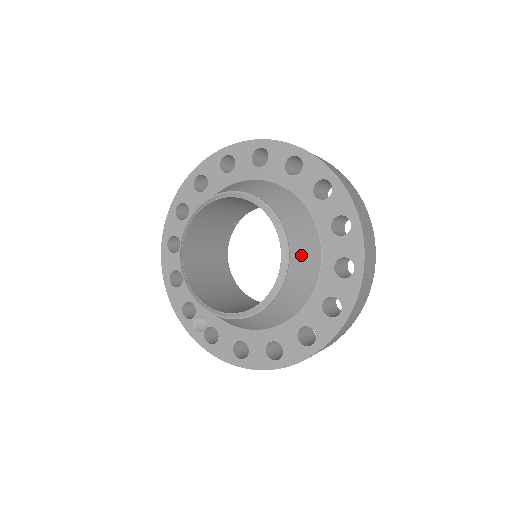
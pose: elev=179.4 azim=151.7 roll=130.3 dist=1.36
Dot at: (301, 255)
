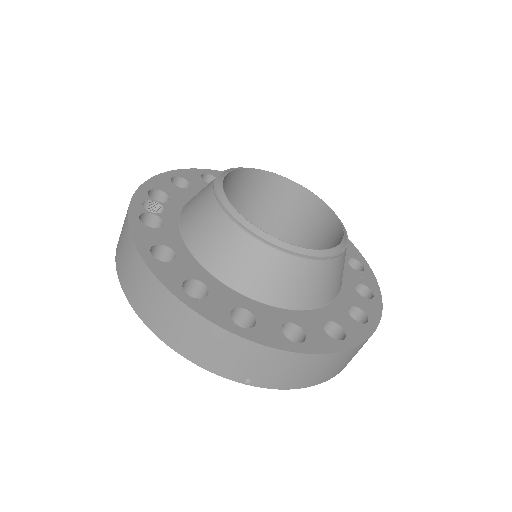
Dot at: (329, 275)
